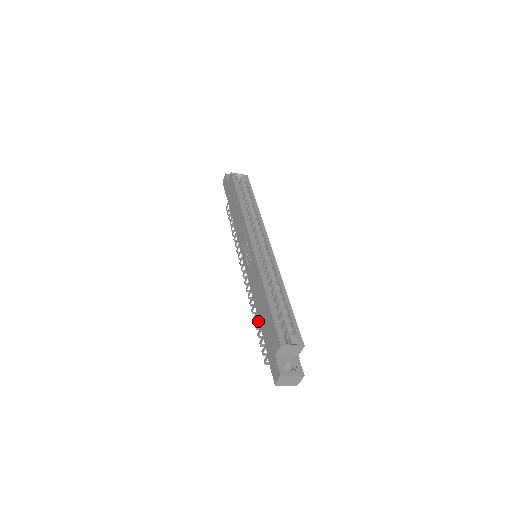
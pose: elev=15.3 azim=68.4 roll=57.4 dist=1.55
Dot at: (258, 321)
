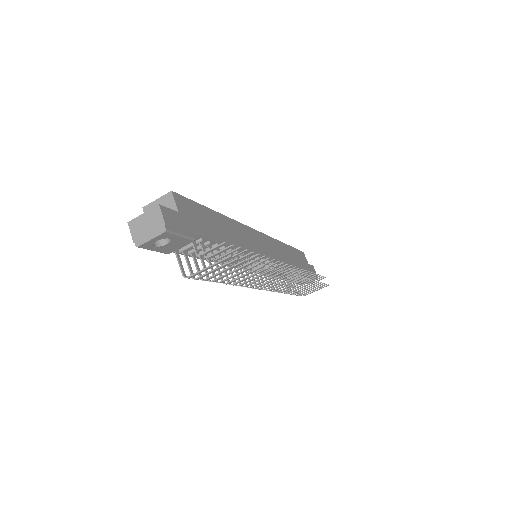
Dot at: occluded
